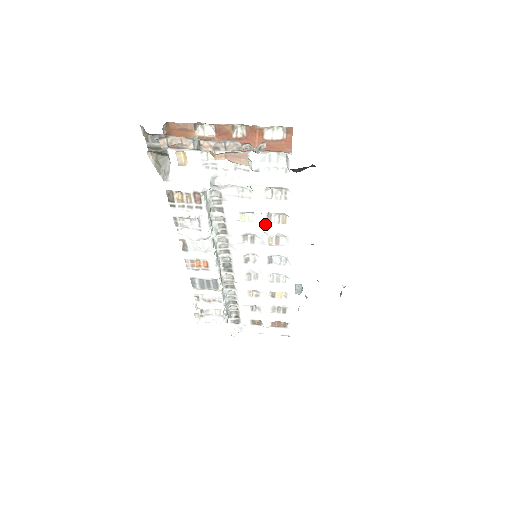
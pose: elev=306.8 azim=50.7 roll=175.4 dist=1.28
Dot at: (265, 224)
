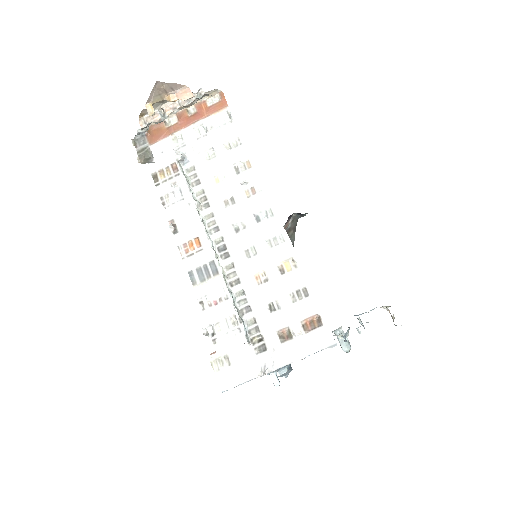
Dot at: (236, 176)
